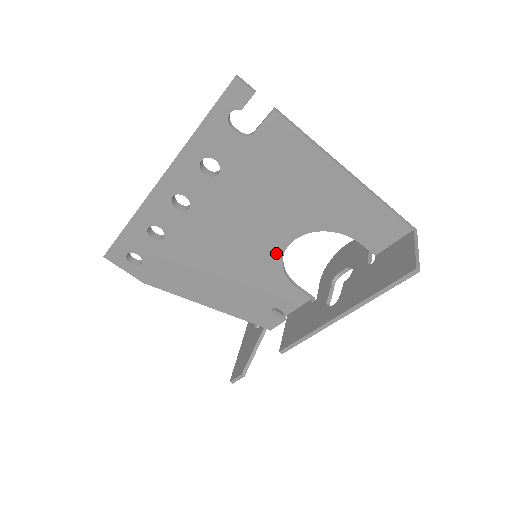
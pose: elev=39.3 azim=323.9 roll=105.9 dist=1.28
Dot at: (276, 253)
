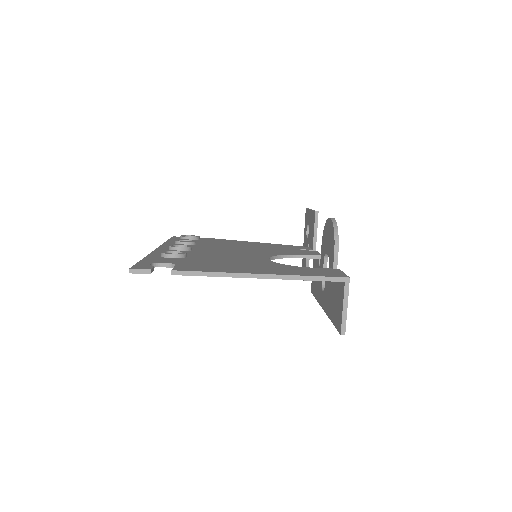
Dot at: occluded
